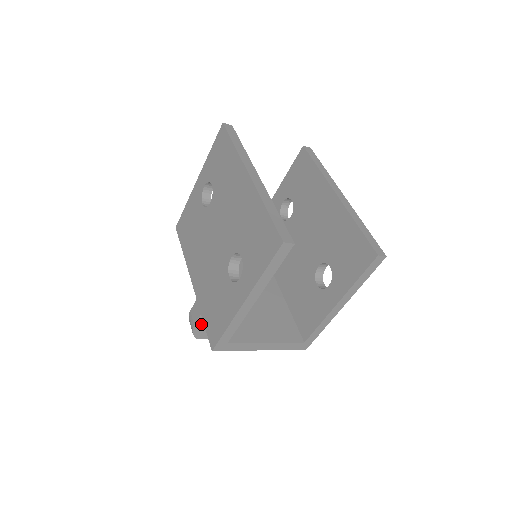
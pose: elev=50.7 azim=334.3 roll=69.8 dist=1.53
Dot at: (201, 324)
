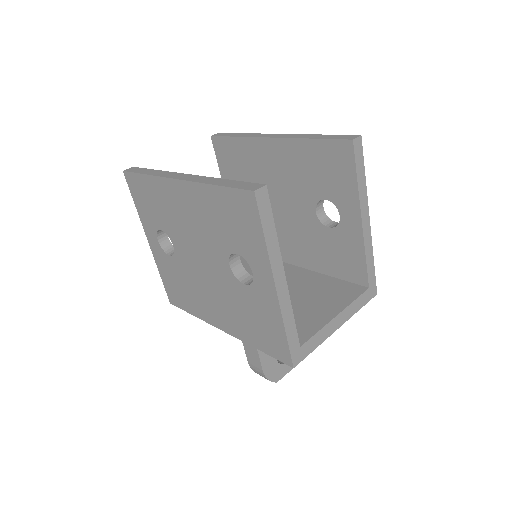
Dot at: (268, 364)
